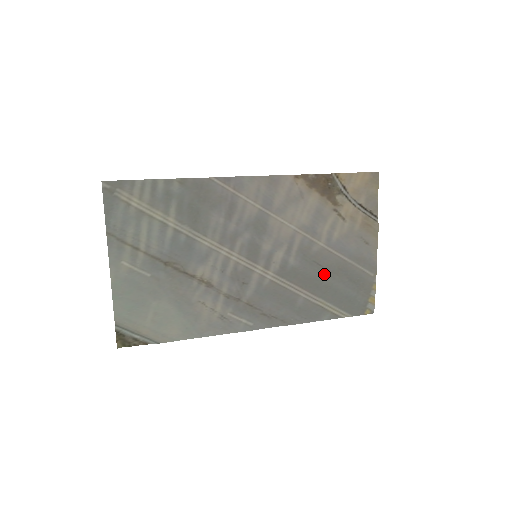
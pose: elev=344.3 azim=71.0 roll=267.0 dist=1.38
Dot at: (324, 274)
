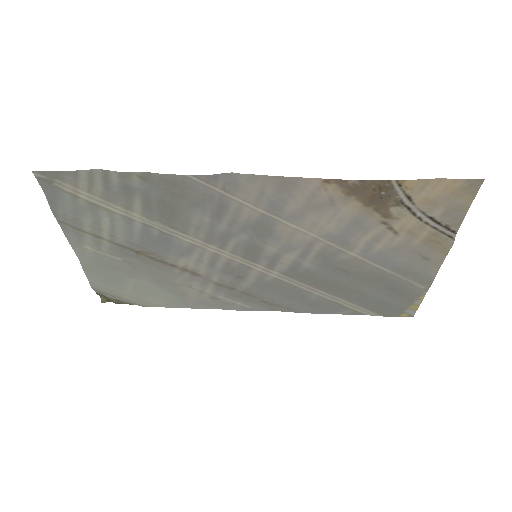
Dot at: (351, 280)
